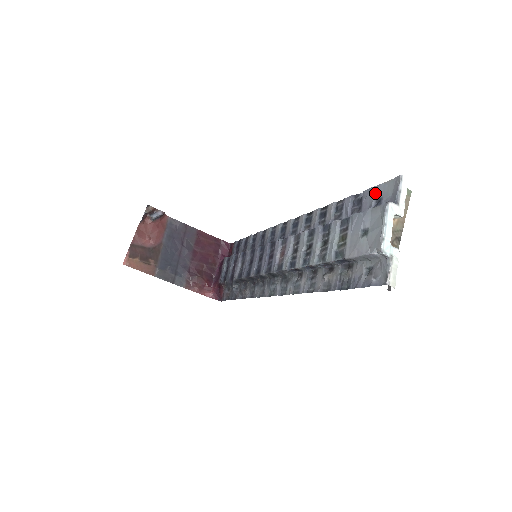
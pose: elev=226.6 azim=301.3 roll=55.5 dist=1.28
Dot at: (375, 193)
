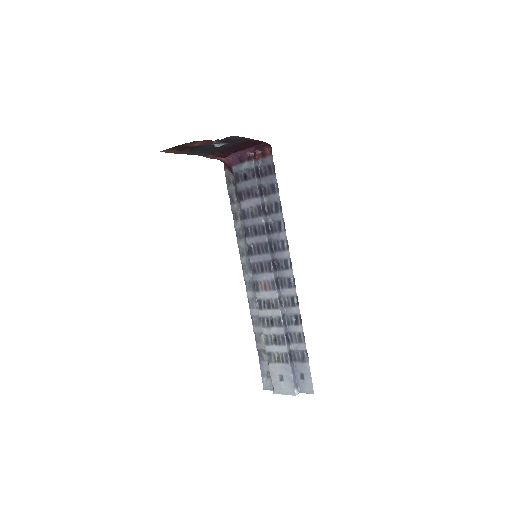
Dot at: (306, 374)
